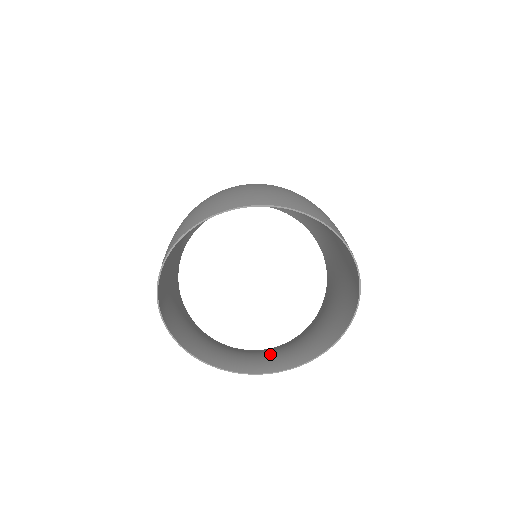
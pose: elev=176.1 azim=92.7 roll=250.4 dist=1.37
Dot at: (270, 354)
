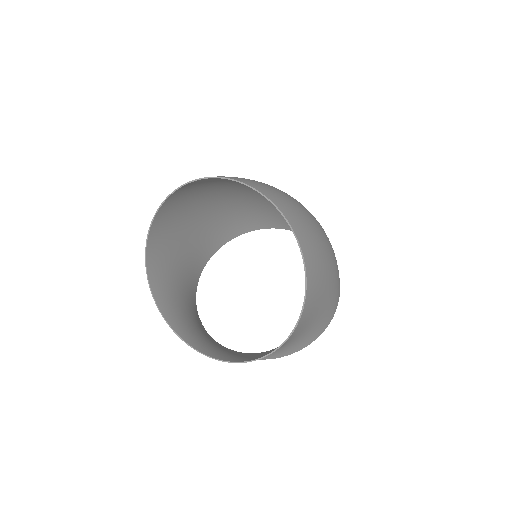
Dot at: (228, 350)
